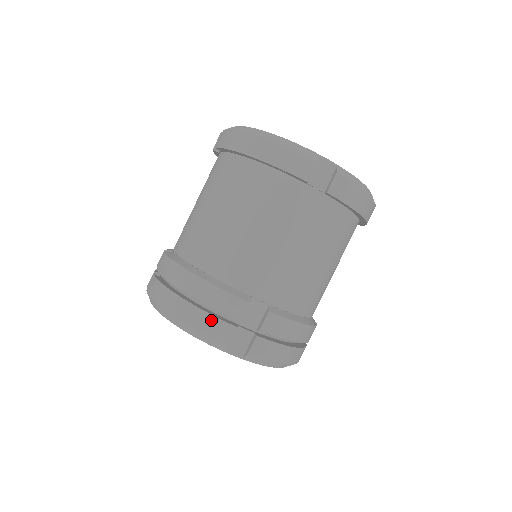
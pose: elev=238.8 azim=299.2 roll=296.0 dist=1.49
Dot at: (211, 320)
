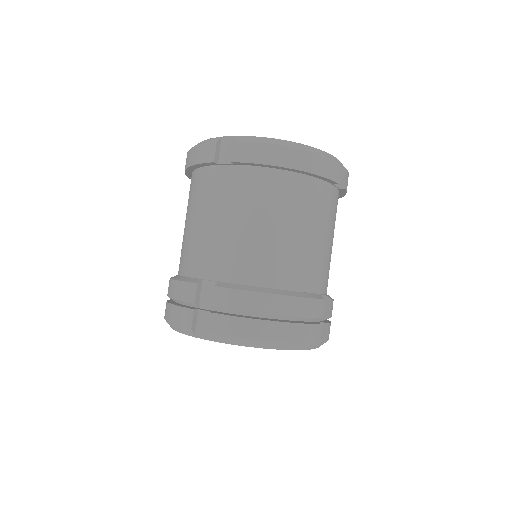
Dot at: (308, 328)
